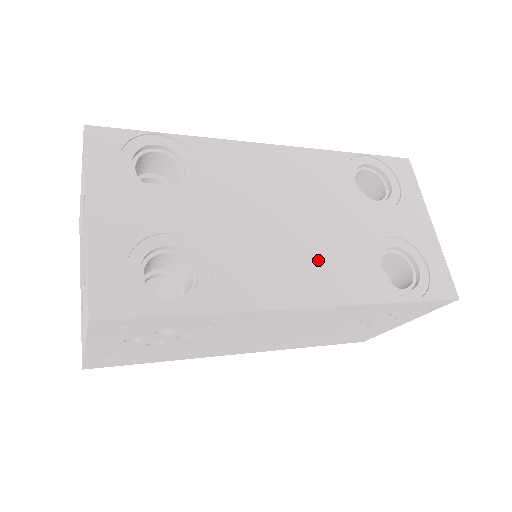
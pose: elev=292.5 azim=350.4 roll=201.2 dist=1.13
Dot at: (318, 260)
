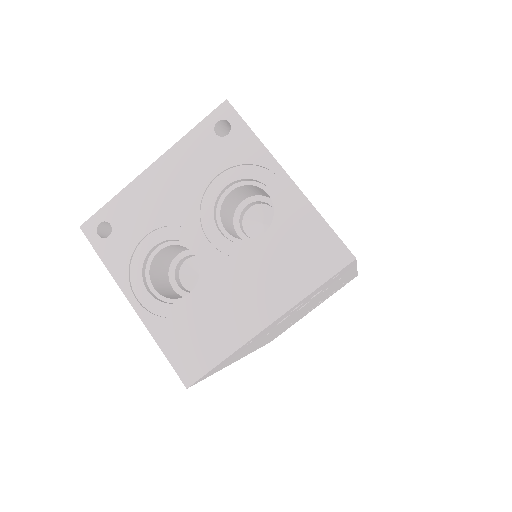
Dot at: occluded
